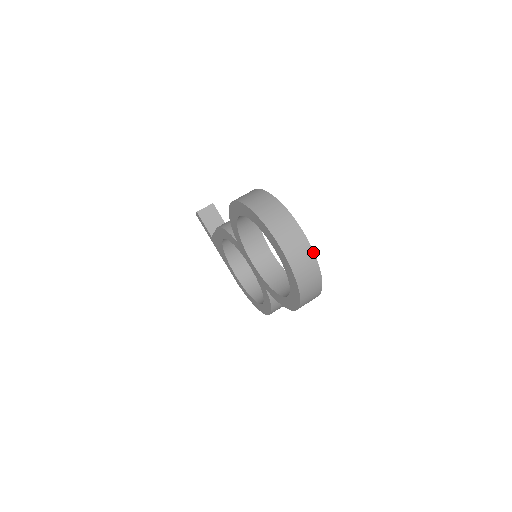
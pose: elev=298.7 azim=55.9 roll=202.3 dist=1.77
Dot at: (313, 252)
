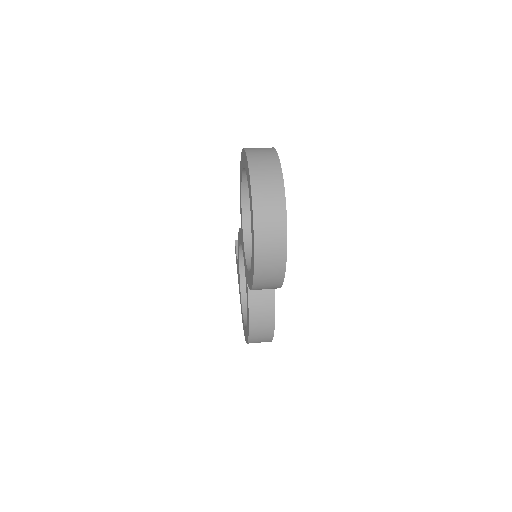
Dot at: (284, 189)
